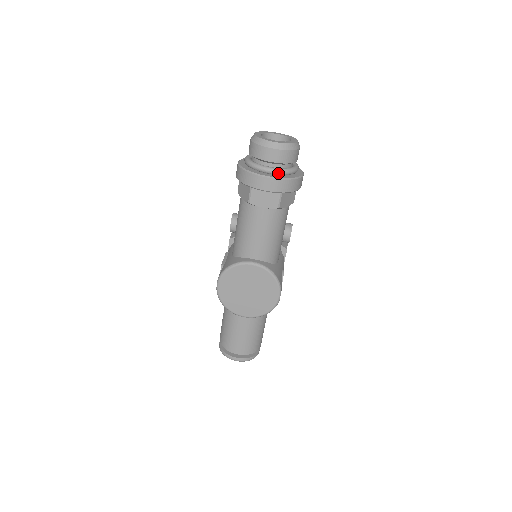
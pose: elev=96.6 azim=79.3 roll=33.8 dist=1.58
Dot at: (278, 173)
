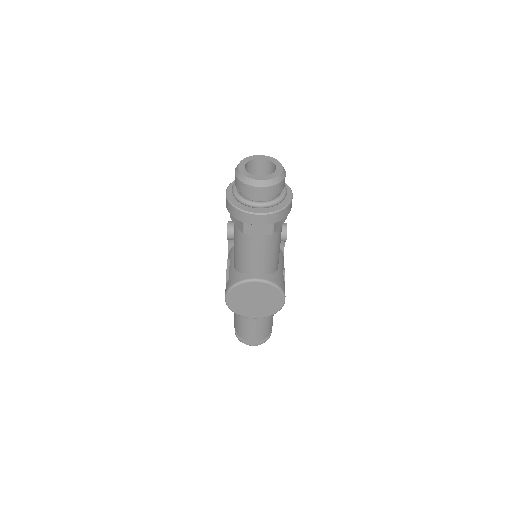
Dot at: (268, 207)
